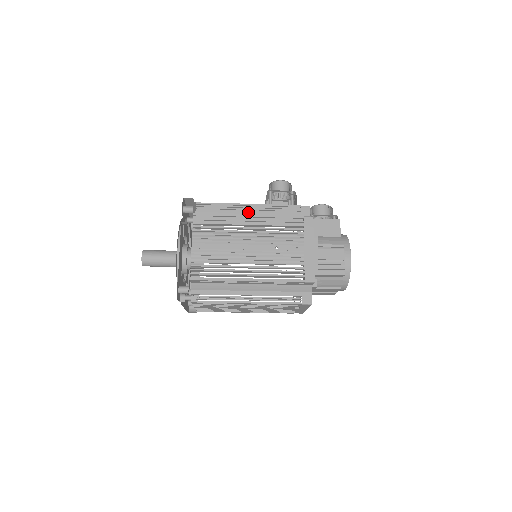
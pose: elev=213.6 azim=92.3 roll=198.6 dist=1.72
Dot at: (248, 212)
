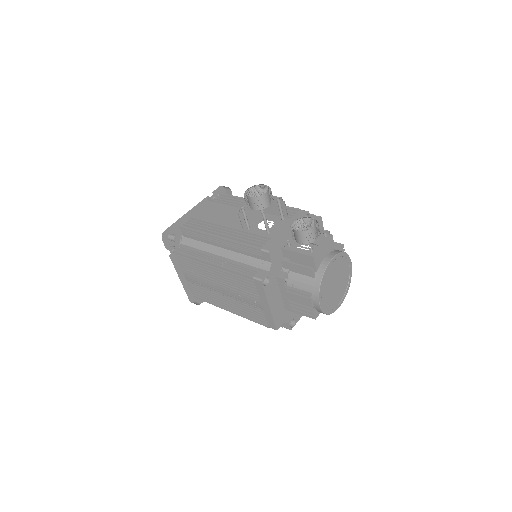
Dot at: (219, 245)
